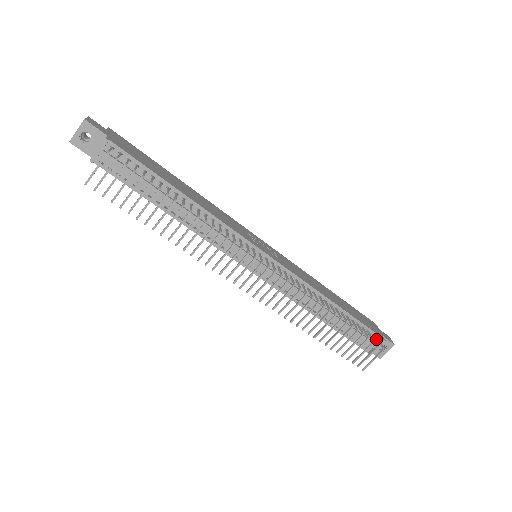
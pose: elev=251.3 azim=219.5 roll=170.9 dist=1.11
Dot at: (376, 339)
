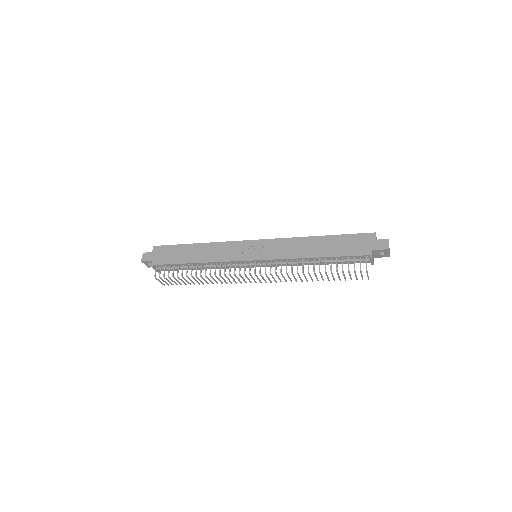
Dot at: (366, 257)
